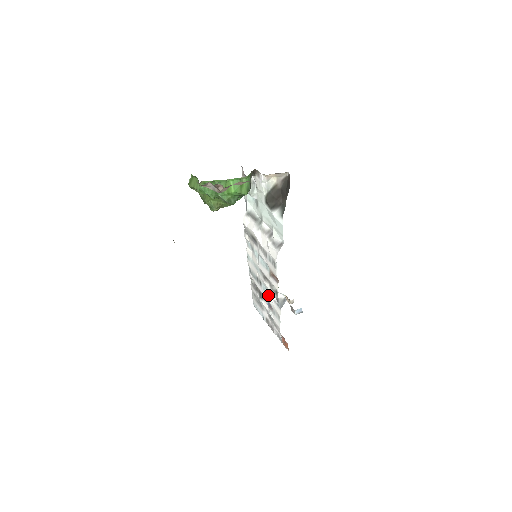
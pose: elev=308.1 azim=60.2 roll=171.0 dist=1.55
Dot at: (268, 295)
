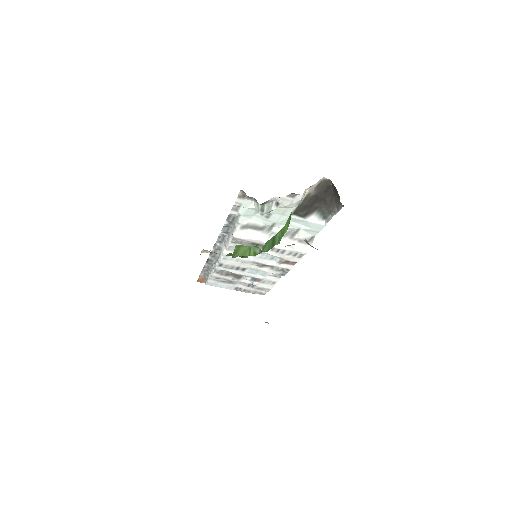
Dot at: (258, 274)
